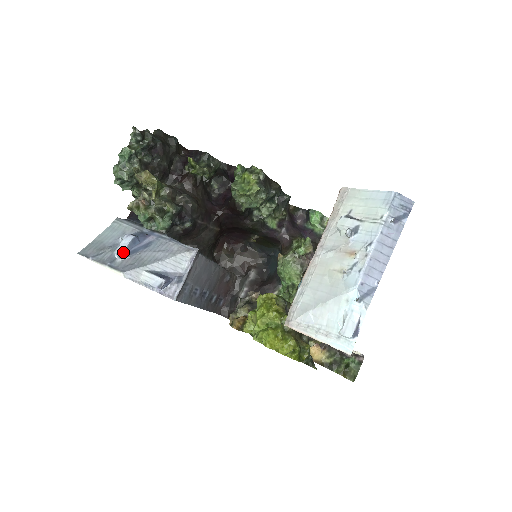
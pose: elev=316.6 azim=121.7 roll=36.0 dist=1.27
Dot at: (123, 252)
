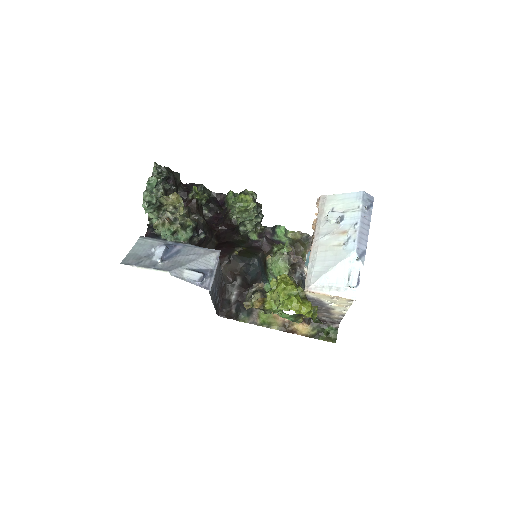
Dot at: (161, 258)
